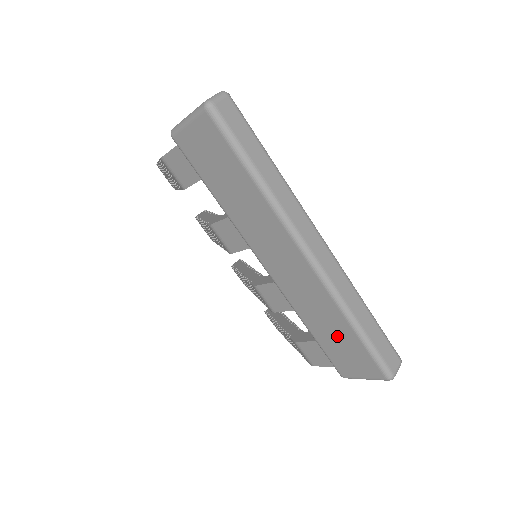
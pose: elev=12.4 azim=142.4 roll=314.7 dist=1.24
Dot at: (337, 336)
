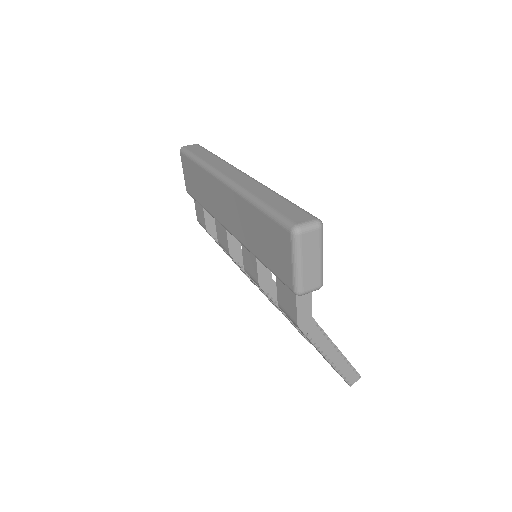
Dot at: (261, 234)
